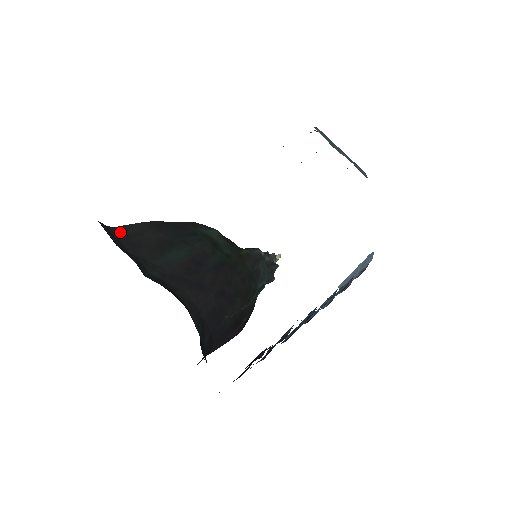
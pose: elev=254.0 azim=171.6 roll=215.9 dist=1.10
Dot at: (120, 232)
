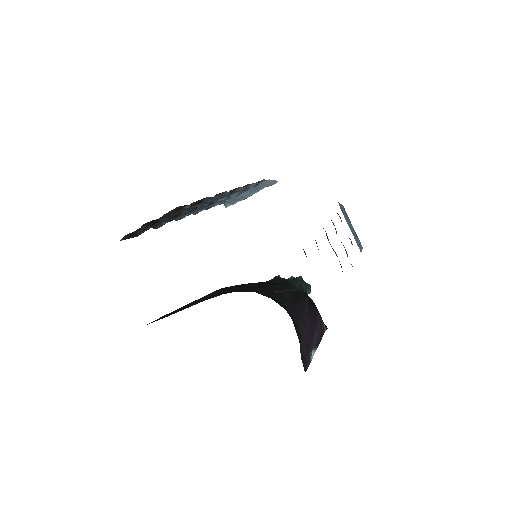
Dot at: (152, 322)
